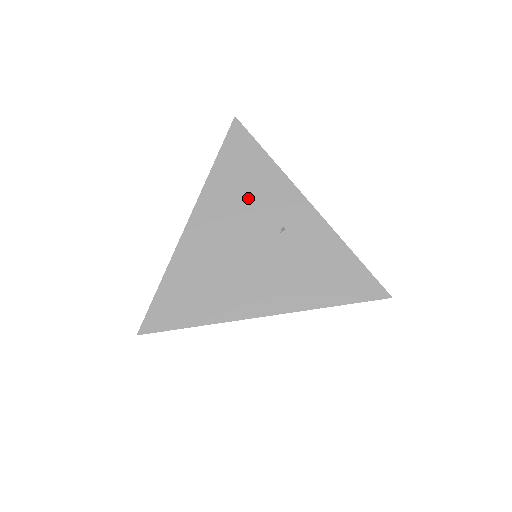
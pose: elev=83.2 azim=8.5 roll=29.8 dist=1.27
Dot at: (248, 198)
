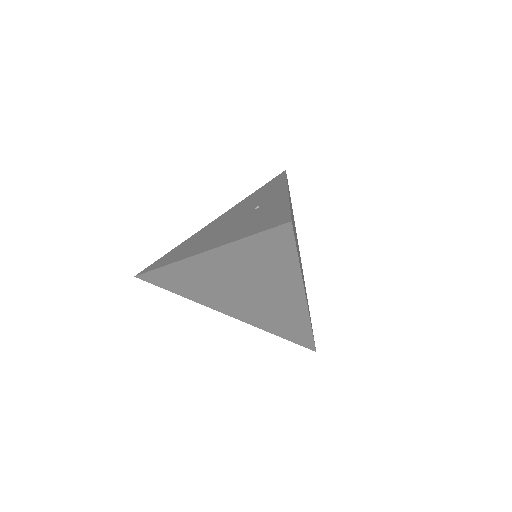
Dot at: (255, 200)
